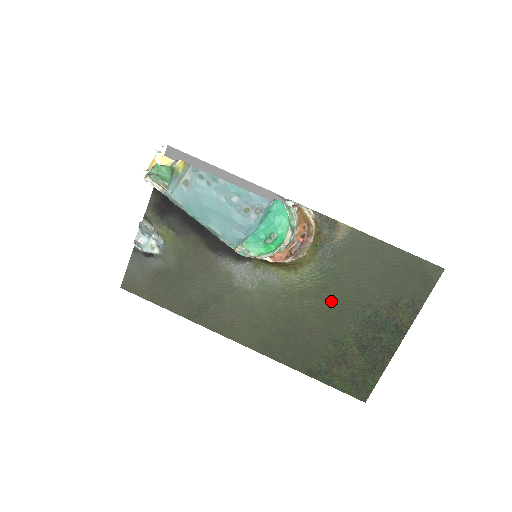
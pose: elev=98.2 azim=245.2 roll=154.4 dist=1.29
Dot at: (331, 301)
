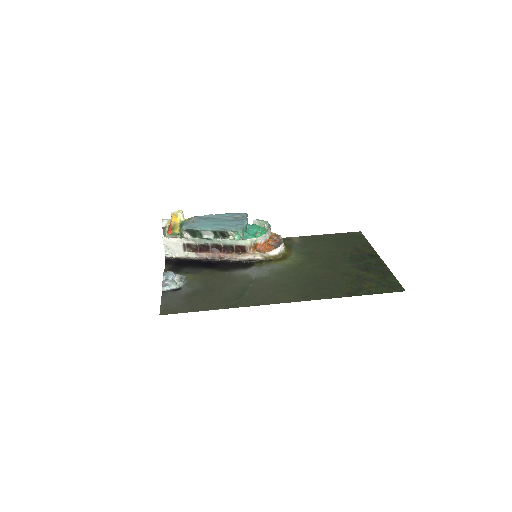
Dot at: (321, 261)
